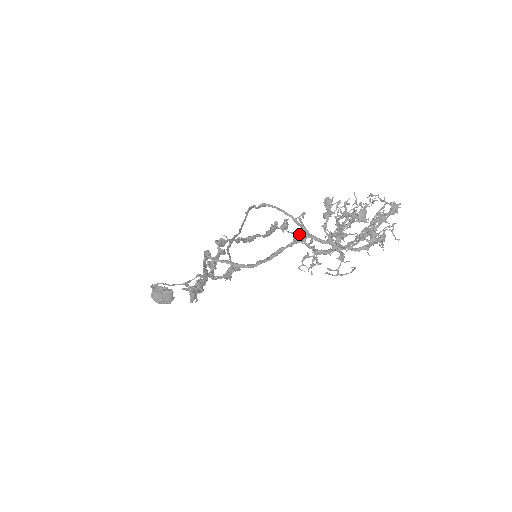
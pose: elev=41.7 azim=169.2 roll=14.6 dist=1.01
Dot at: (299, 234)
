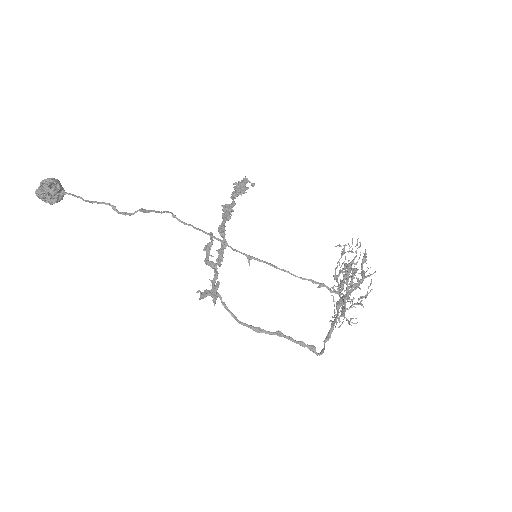
Dot at: (340, 304)
